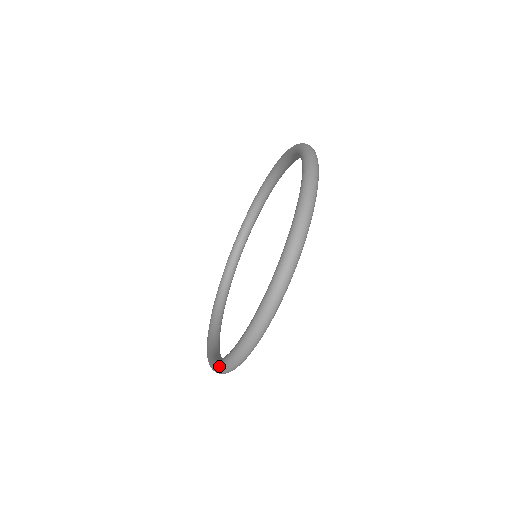
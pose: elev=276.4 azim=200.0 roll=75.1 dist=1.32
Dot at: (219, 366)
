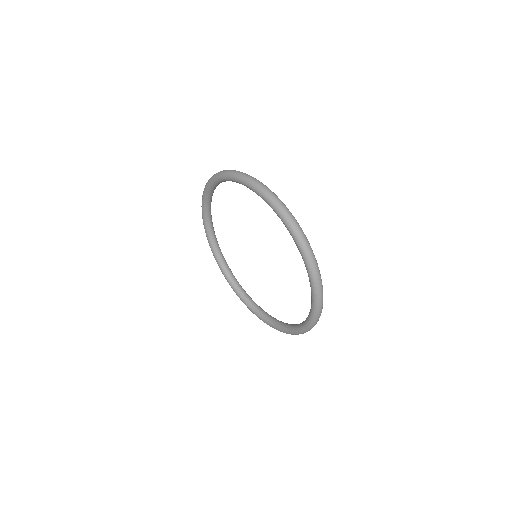
Dot at: (296, 334)
